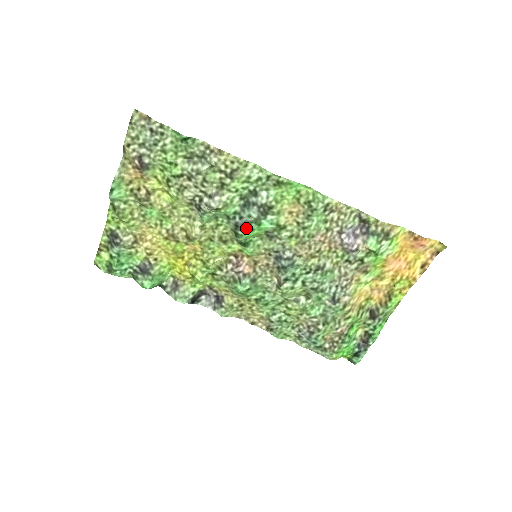
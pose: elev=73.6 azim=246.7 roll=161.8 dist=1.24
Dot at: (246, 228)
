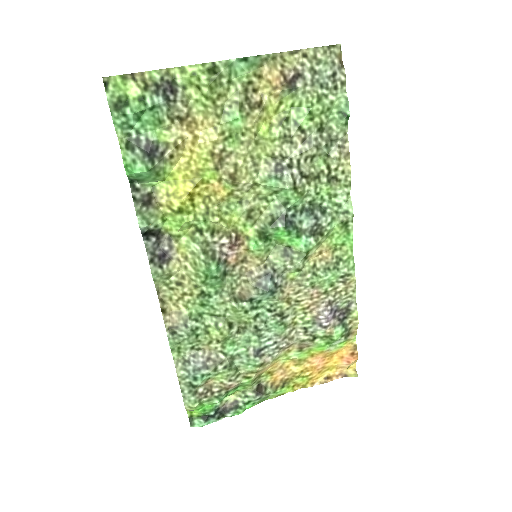
Dot at: (289, 228)
